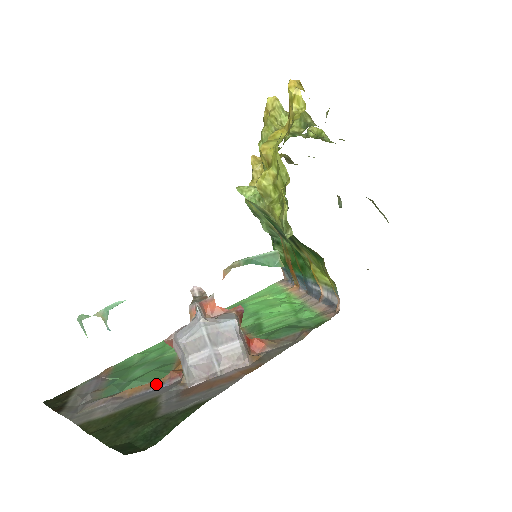
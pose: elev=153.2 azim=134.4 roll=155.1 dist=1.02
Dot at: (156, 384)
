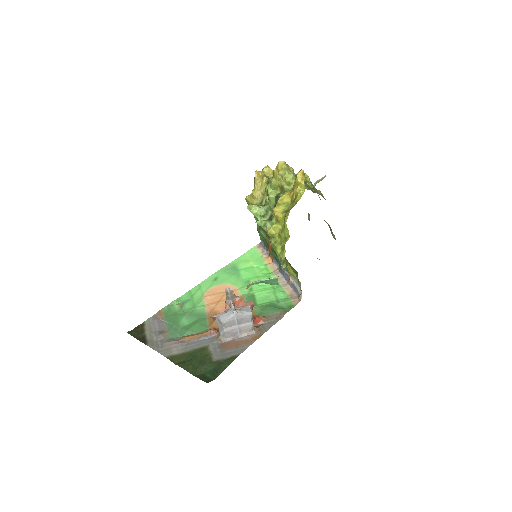
Dot at: (203, 336)
